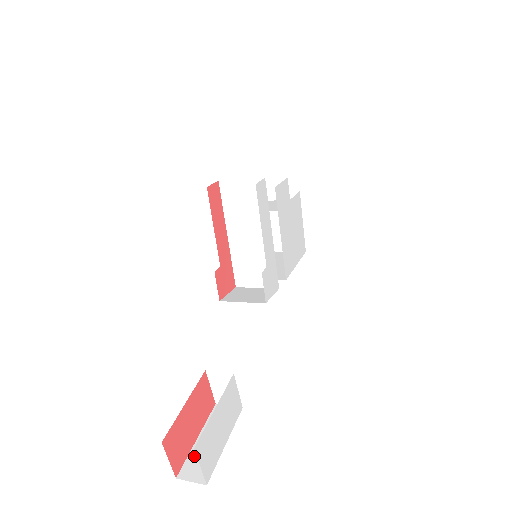
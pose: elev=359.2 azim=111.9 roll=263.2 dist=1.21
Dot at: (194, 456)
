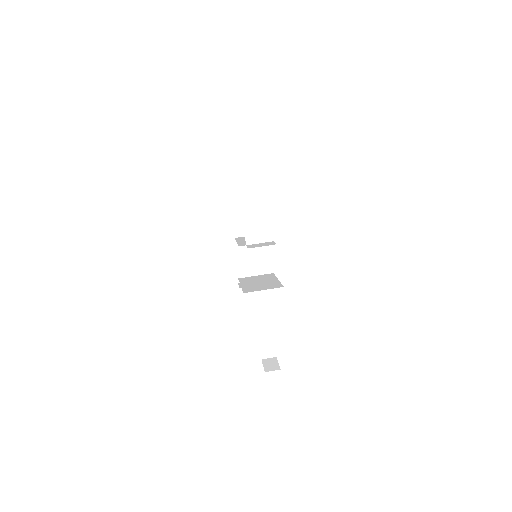
Dot at: (263, 349)
